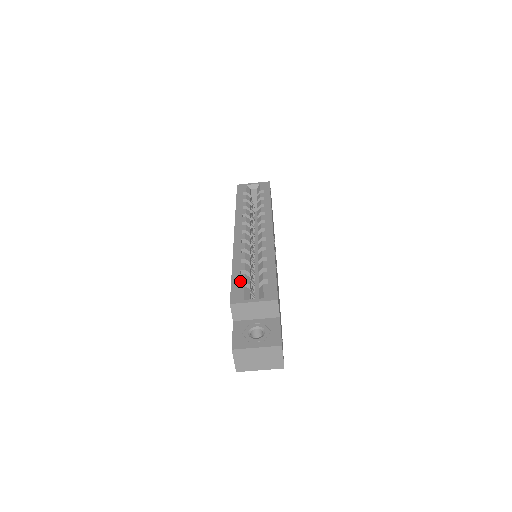
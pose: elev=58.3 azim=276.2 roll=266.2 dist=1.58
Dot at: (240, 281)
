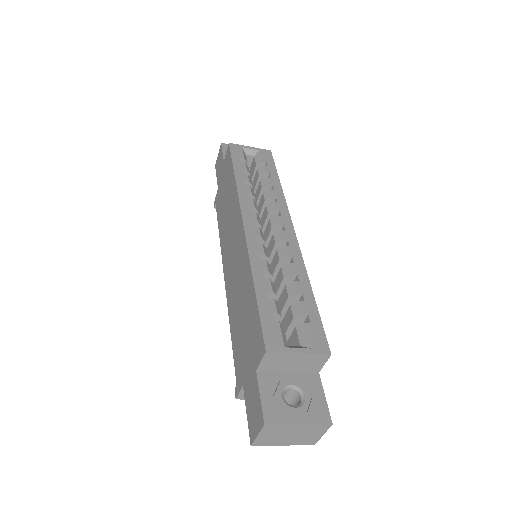
Dot at: (271, 311)
